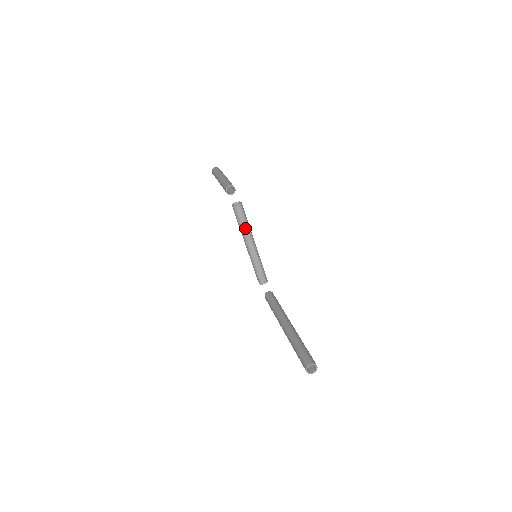
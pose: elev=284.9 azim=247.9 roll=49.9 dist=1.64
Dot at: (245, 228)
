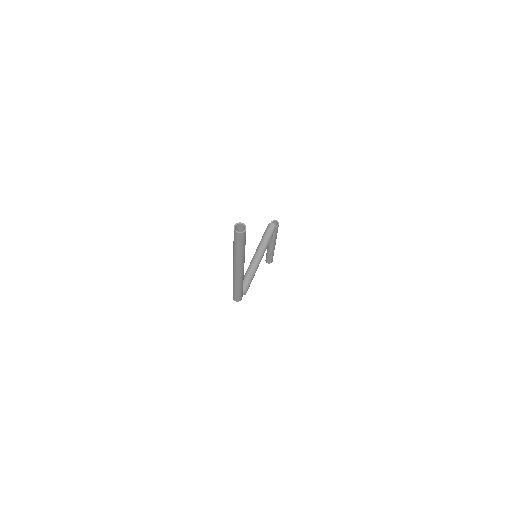
Dot at: (265, 240)
